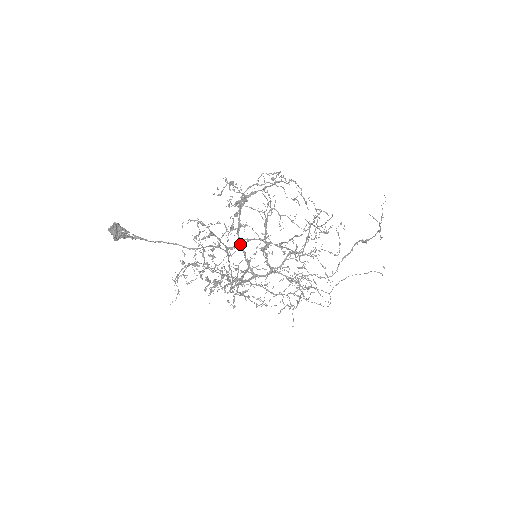
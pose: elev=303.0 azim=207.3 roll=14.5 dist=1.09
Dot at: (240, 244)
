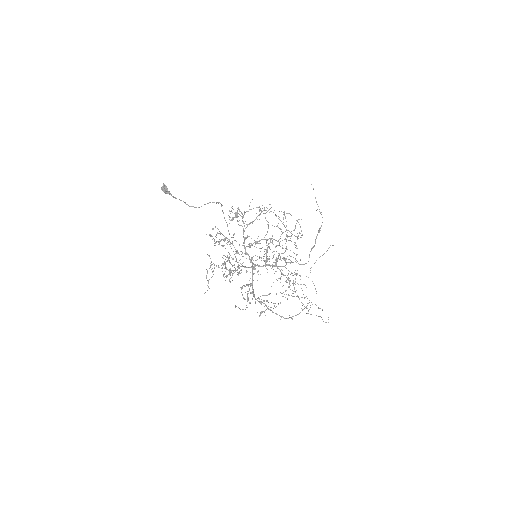
Dot at: occluded
